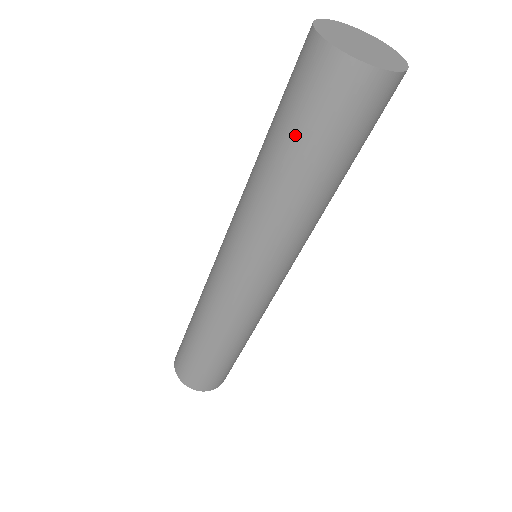
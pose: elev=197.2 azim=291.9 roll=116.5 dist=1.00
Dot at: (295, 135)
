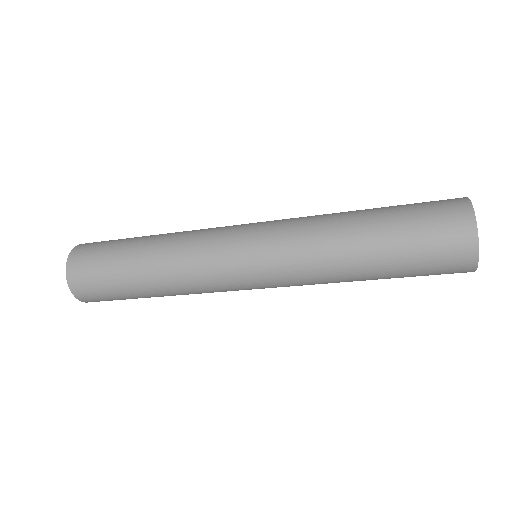
Dot at: (399, 221)
